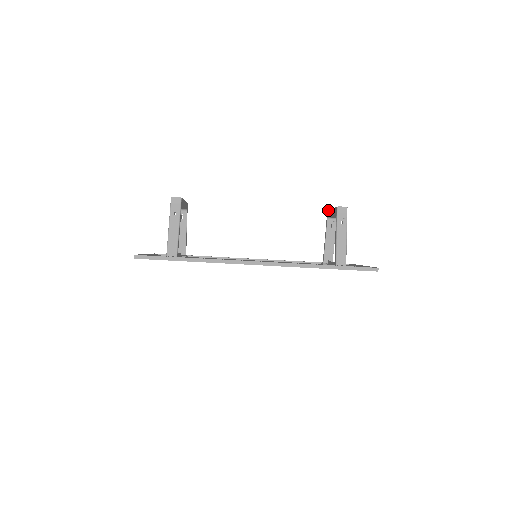
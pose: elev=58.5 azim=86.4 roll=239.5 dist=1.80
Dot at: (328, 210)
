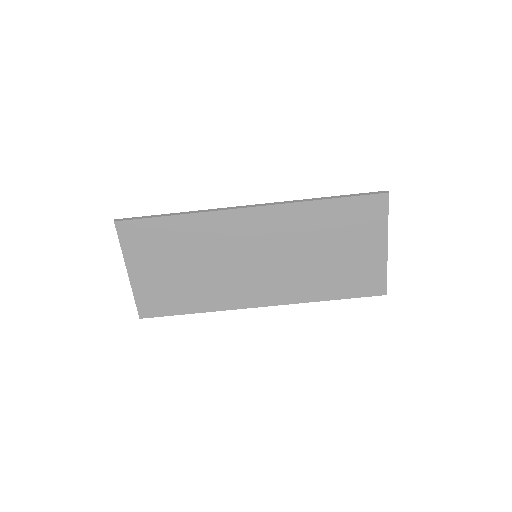
Dot at: occluded
